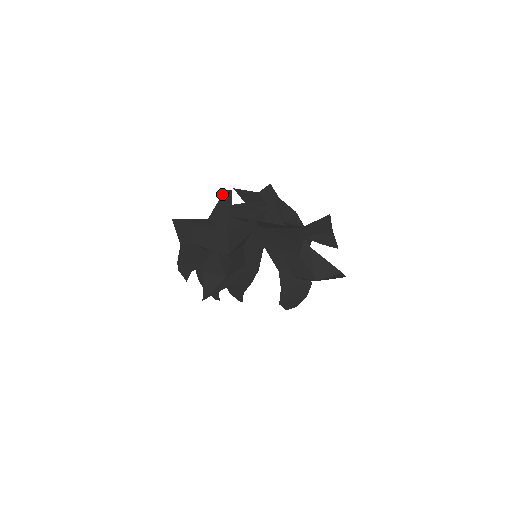
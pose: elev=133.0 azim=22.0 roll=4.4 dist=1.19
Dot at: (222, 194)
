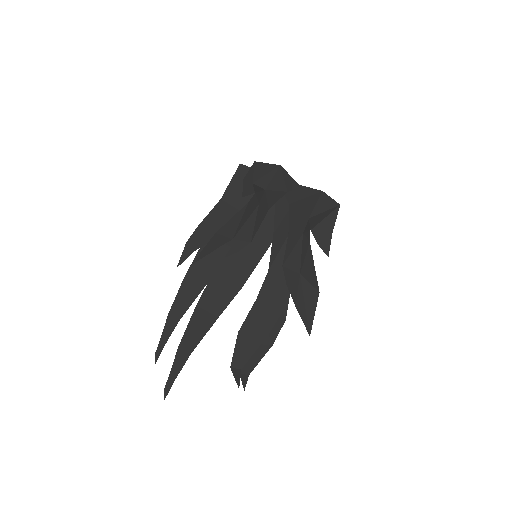
Dot at: occluded
